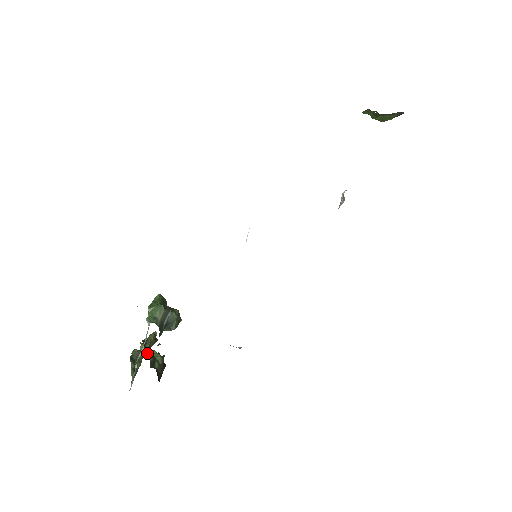
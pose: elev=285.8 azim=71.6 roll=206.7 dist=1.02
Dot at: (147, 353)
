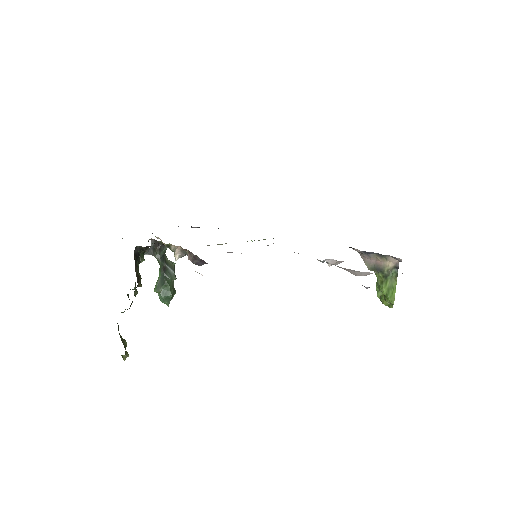
Dot at: occluded
